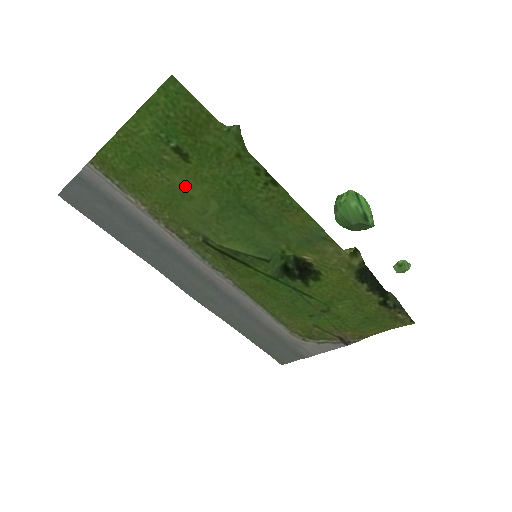
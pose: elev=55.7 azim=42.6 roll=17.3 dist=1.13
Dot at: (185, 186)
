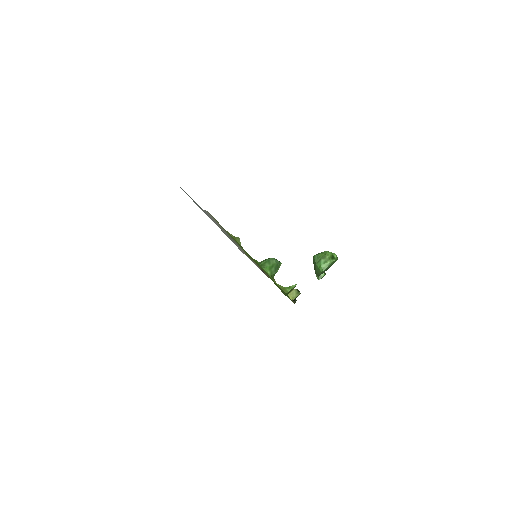
Dot at: occluded
